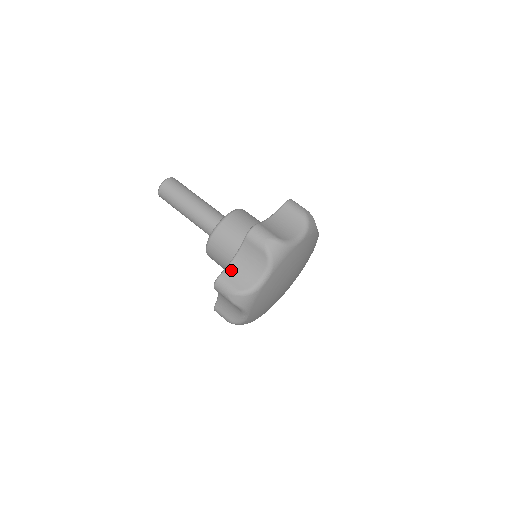
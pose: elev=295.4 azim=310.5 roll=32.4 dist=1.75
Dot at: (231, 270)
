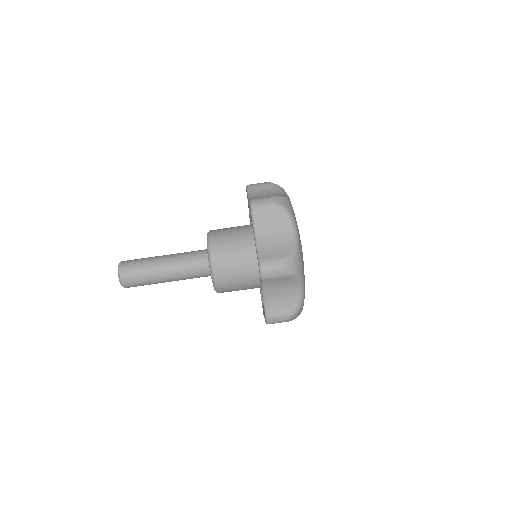
Dot at: (263, 249)
